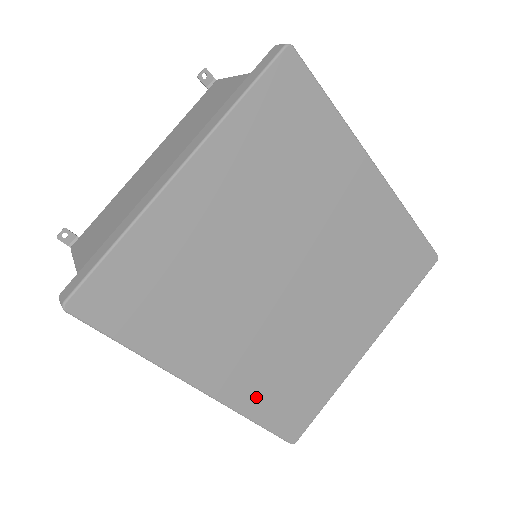
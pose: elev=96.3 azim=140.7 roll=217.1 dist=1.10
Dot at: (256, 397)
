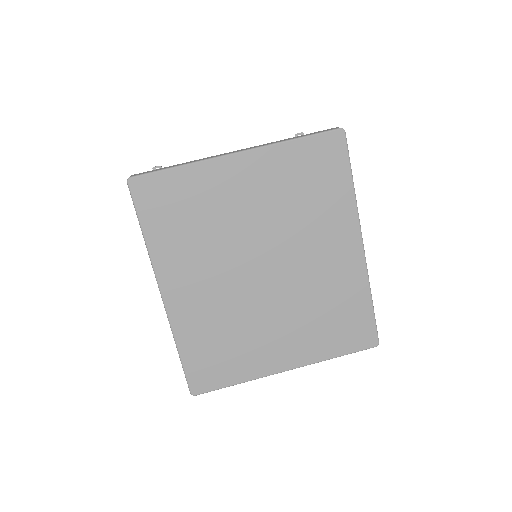
Dot at: (191, 333)
